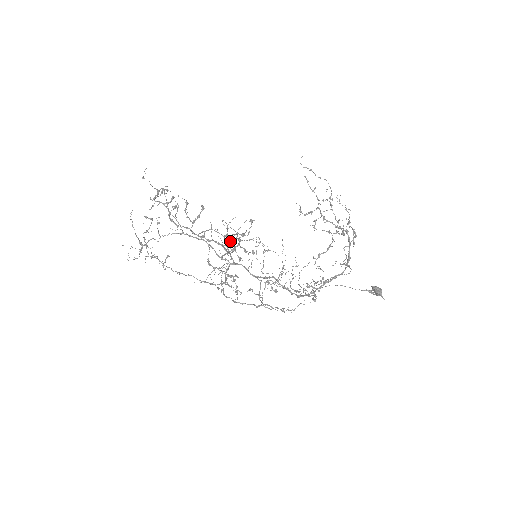
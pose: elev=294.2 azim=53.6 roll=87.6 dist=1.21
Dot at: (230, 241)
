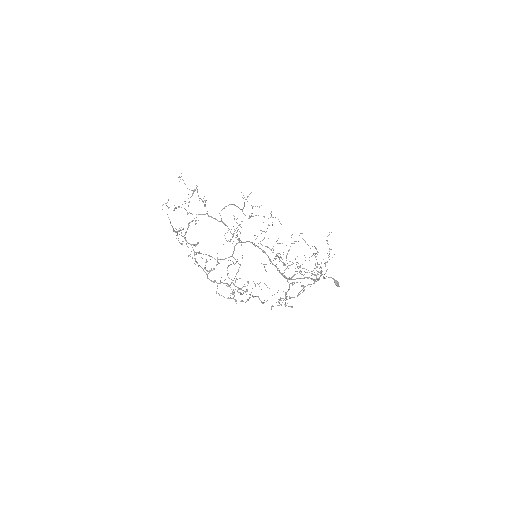
Dot at: occluded
